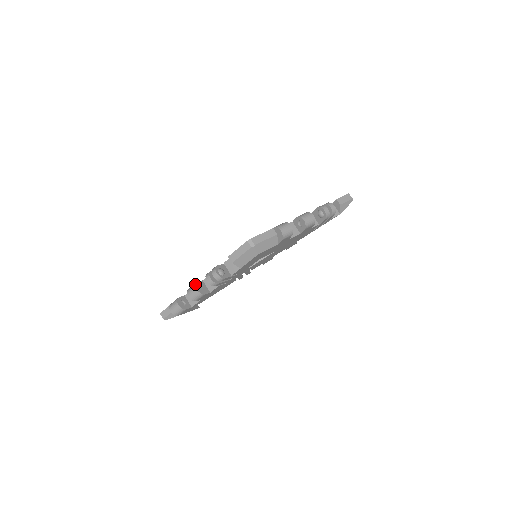
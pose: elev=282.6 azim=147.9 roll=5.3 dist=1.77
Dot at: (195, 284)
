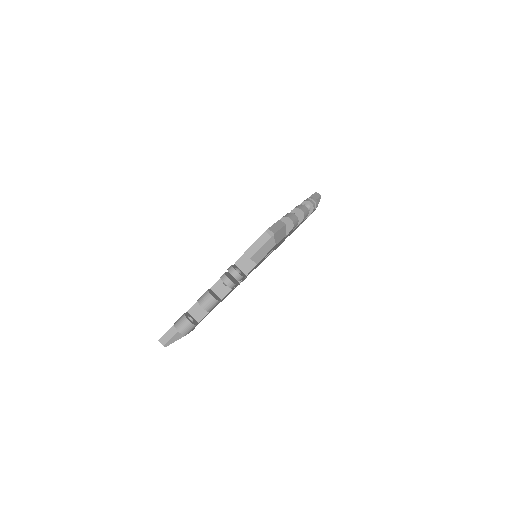
Dot at: (208, 291)
